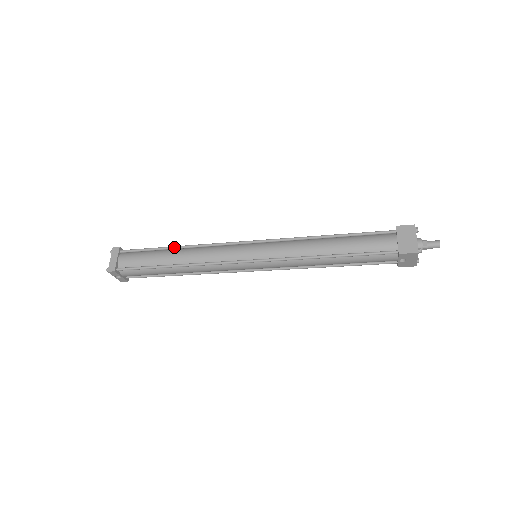
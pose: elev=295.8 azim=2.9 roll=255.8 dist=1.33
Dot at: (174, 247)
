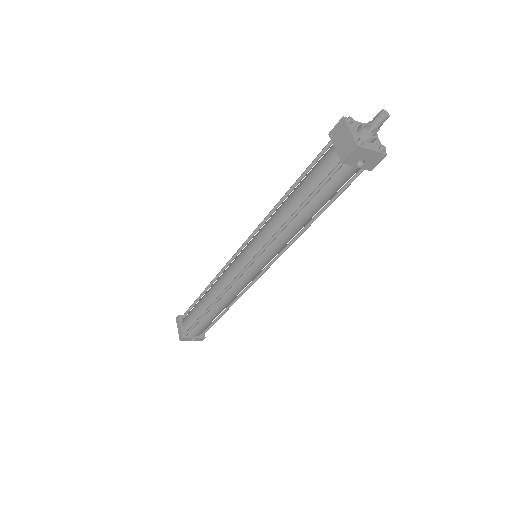
Dot at: (204, 291)
